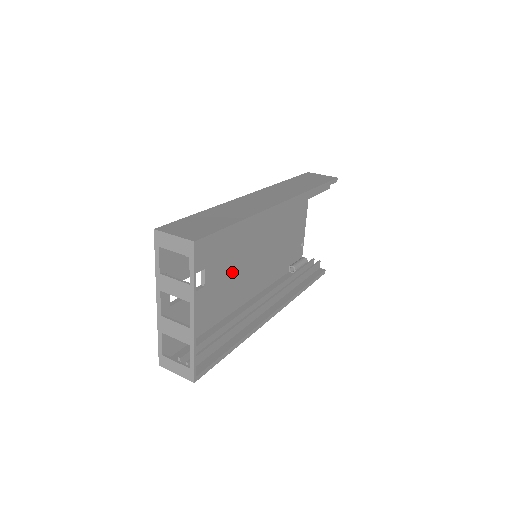
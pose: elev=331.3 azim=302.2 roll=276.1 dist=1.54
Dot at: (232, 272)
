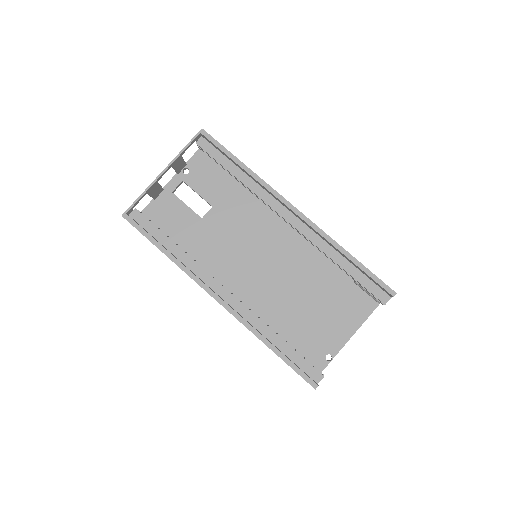
Dot at: (230, 246)
